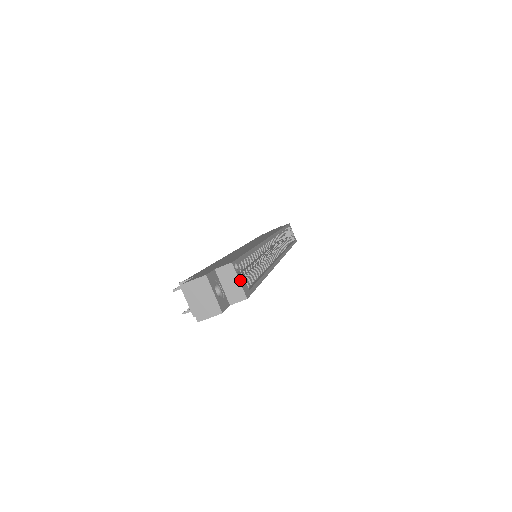
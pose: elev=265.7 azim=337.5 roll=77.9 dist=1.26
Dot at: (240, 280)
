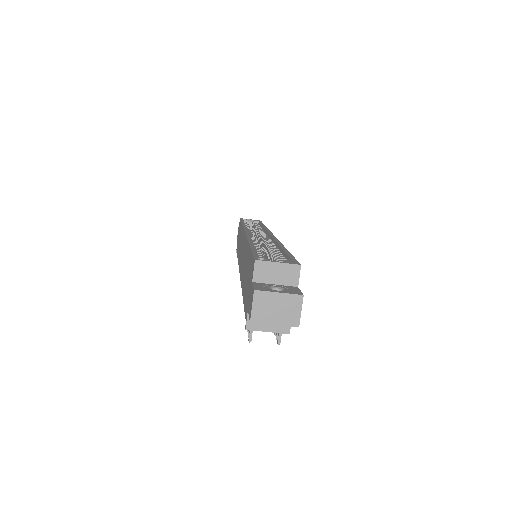
Dot at: (277, 262)
